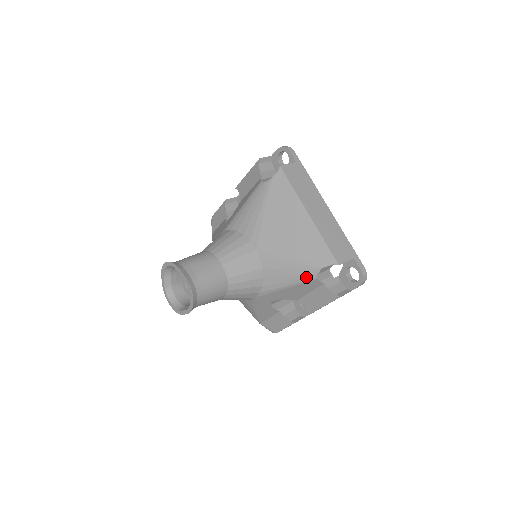
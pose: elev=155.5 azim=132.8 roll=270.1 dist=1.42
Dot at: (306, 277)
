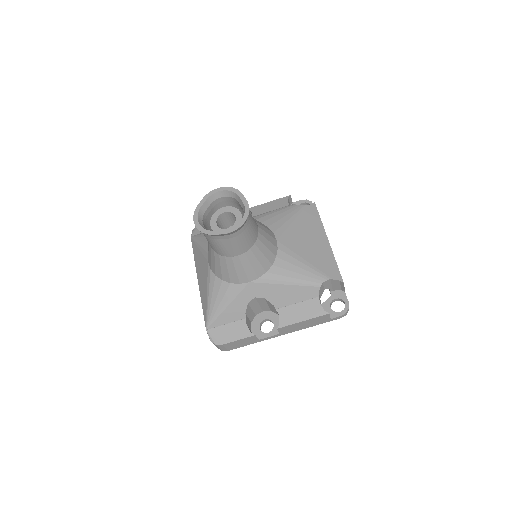
Dot at: (312, 281)
